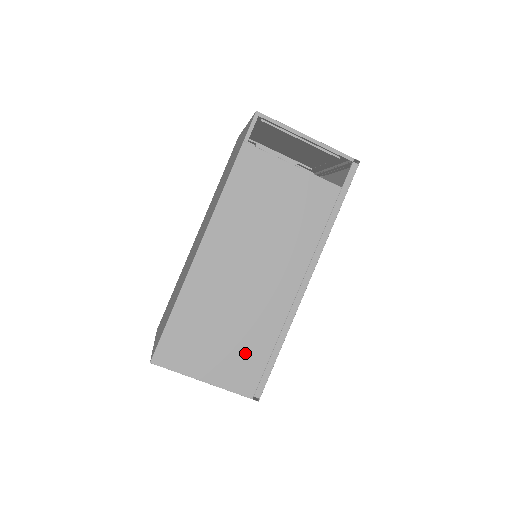
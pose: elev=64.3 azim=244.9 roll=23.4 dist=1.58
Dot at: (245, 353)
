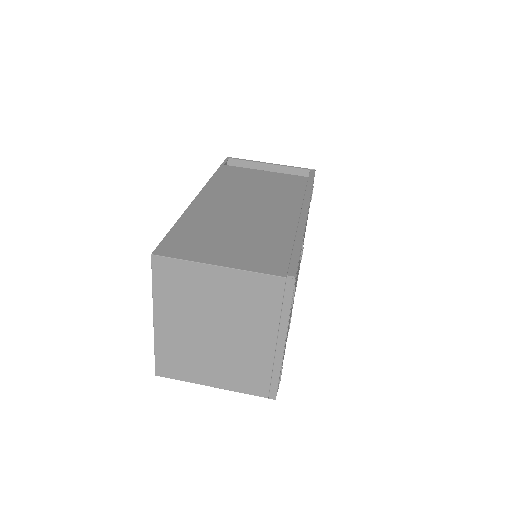
Dot at: (262, 247)
